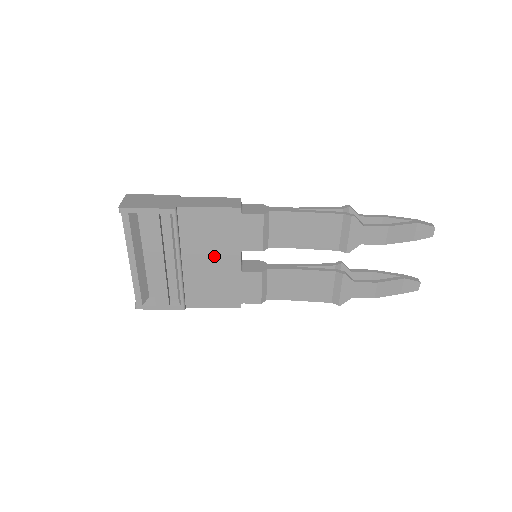
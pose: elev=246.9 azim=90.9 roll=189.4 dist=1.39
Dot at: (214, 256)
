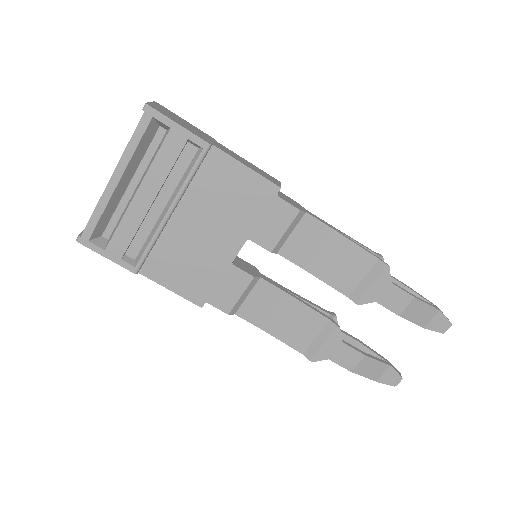
Dot at: (214, 228)
